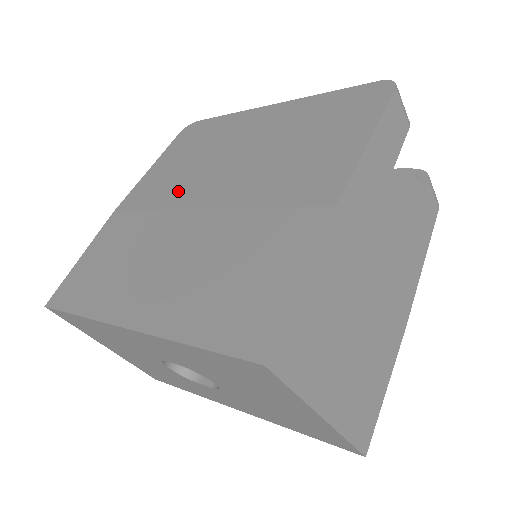
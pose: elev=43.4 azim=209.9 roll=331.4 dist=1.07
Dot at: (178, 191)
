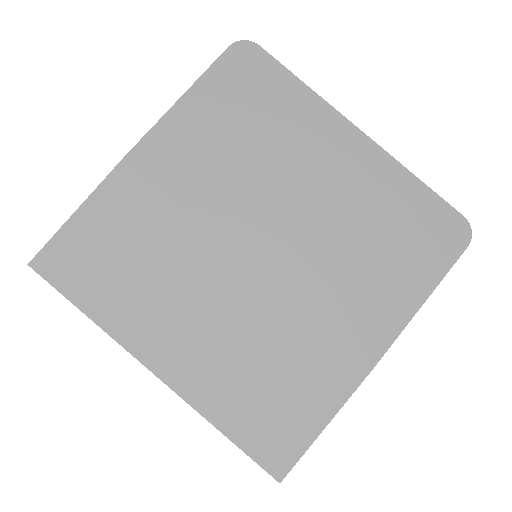
Dot at: (223, 200)
